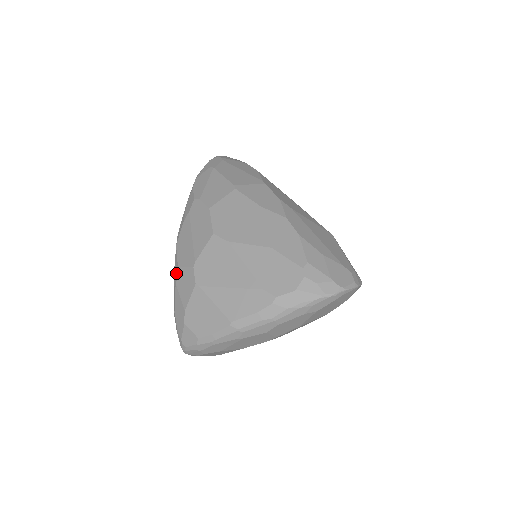
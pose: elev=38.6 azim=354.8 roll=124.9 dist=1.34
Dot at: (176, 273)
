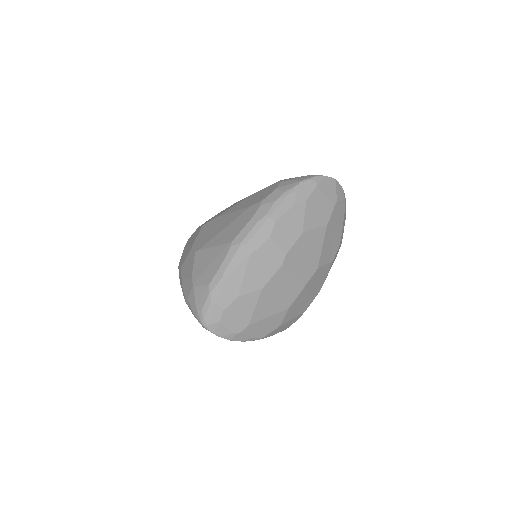
Dot at: (180, 273)
